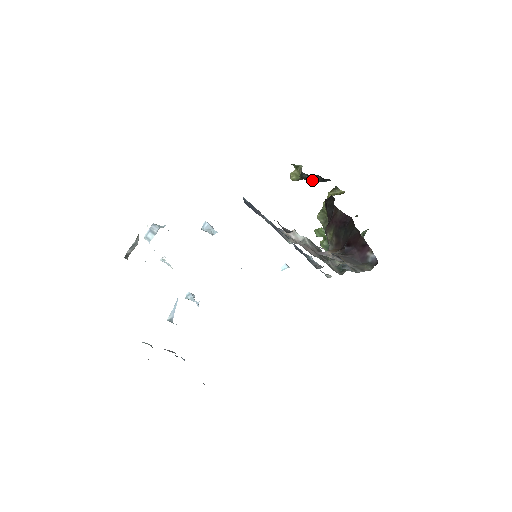
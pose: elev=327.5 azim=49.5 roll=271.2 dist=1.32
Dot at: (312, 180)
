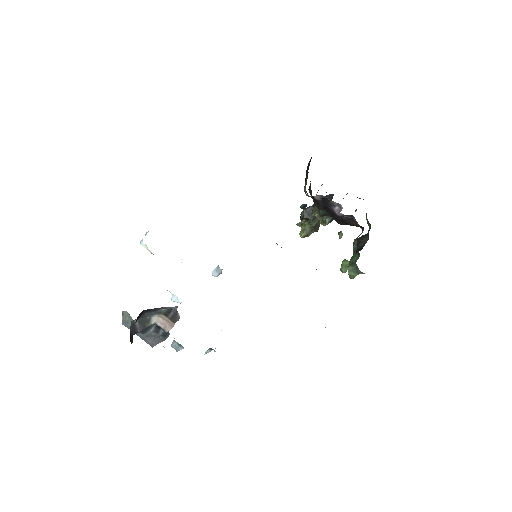
Dot at: (311, 216)
